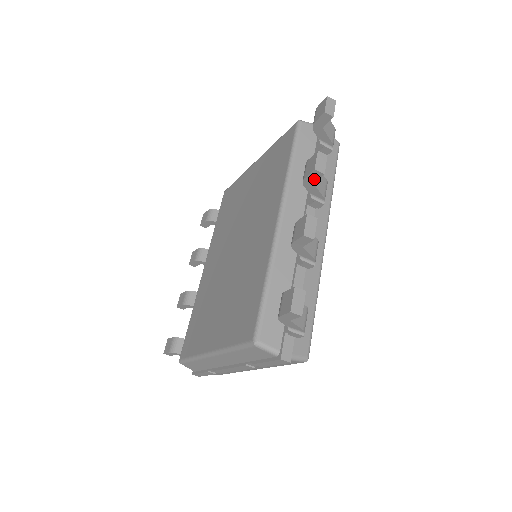
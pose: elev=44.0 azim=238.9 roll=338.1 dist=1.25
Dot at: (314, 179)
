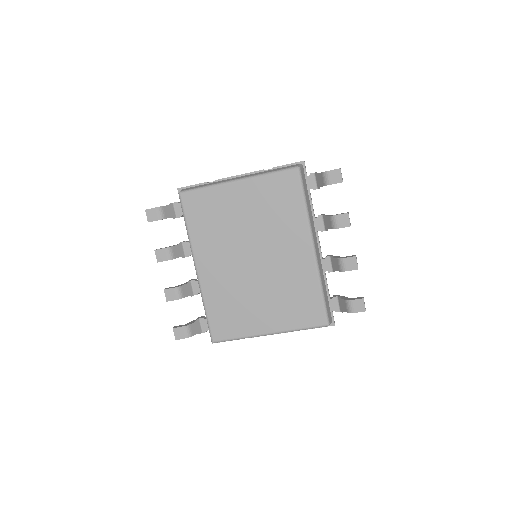
Dot at: (342, 227)
